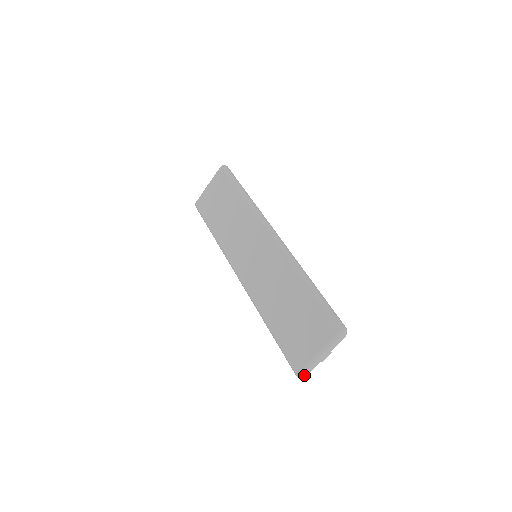
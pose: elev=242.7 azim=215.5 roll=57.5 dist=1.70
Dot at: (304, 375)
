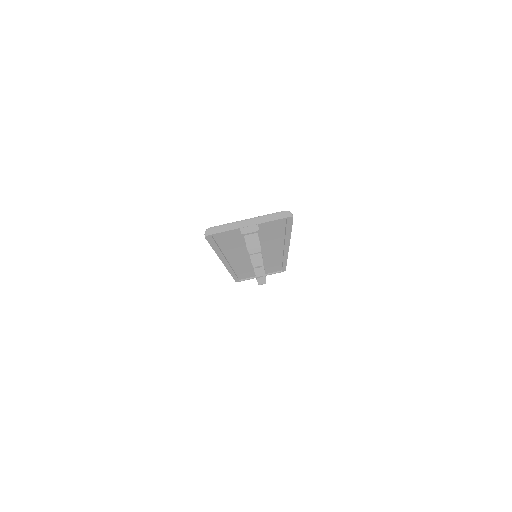
Dot at: (213, 230)
